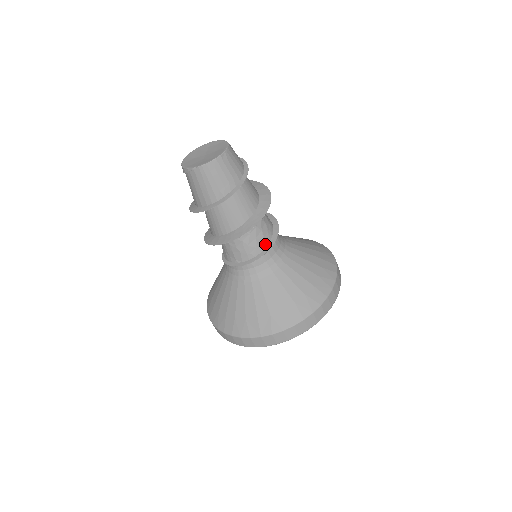
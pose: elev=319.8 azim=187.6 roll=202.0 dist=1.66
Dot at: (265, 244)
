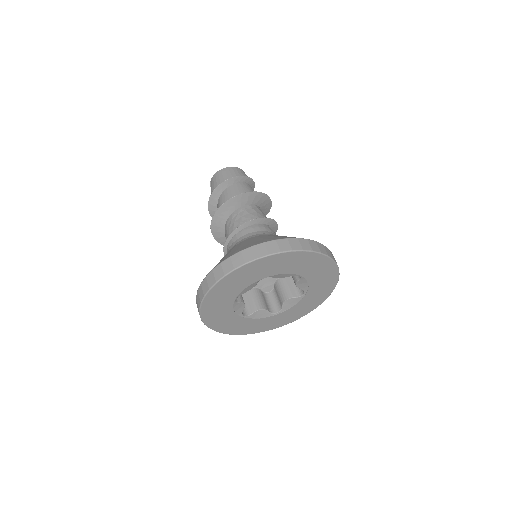
Dot at: occluded
